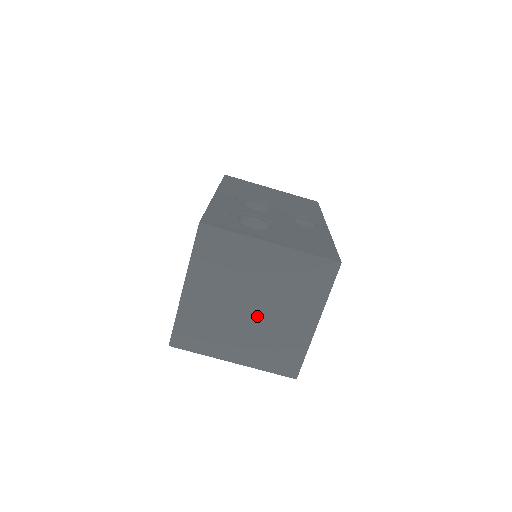
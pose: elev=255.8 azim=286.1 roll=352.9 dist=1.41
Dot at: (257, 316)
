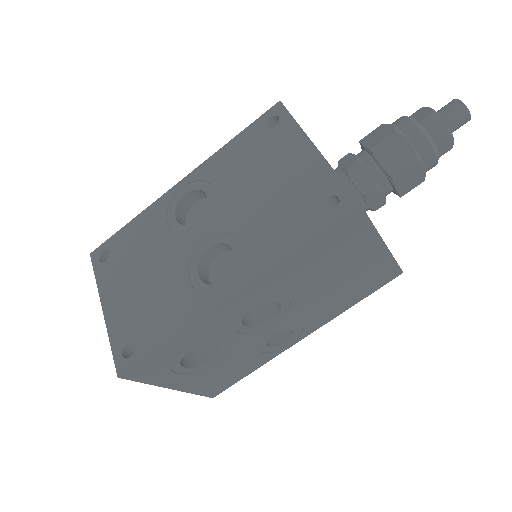
Dot at: occluded
